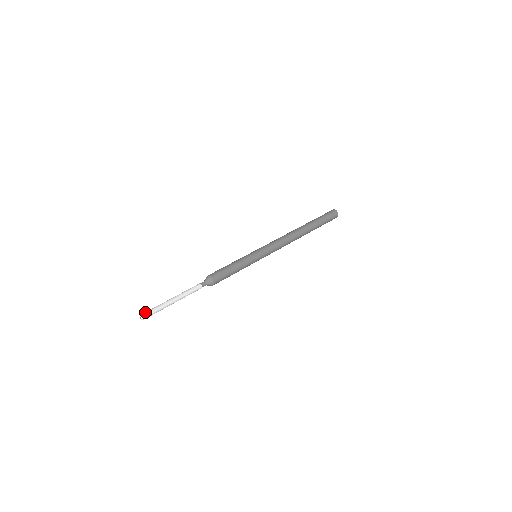
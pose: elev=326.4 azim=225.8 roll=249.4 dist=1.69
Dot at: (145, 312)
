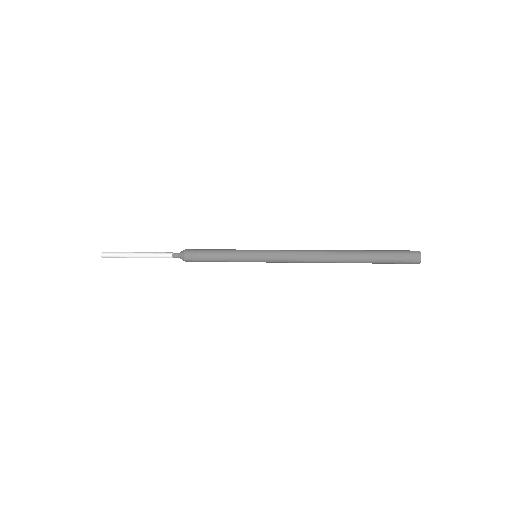
Dot at: (107, 252)
